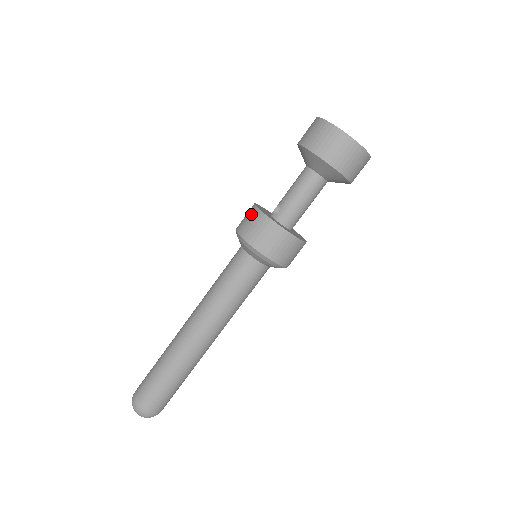
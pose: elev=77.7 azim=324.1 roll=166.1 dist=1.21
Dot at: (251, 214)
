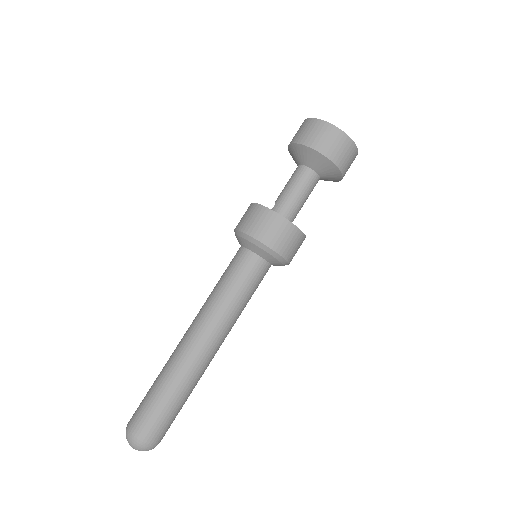
Dot at: (247, 210)
